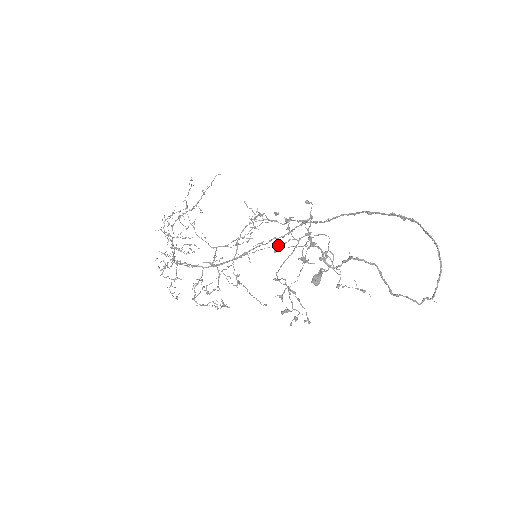
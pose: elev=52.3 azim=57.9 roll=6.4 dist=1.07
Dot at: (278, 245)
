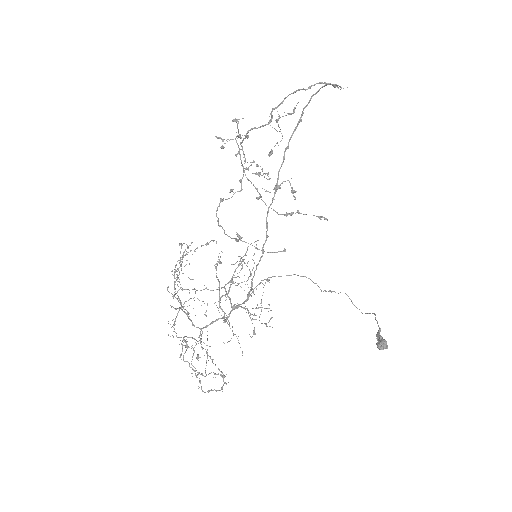
Dot at: (222, 146)
